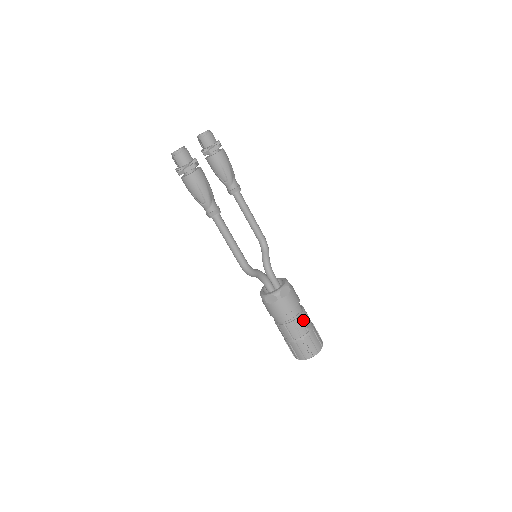
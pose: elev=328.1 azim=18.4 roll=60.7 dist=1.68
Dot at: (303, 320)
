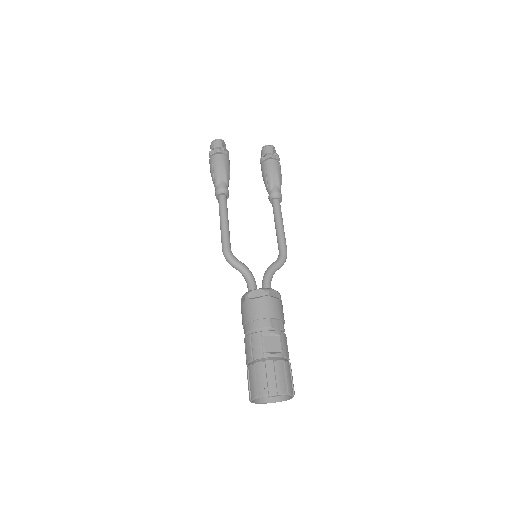
Dot at: (263, 339)
